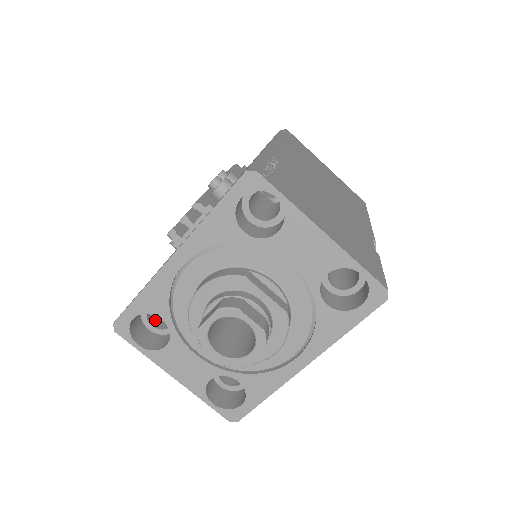
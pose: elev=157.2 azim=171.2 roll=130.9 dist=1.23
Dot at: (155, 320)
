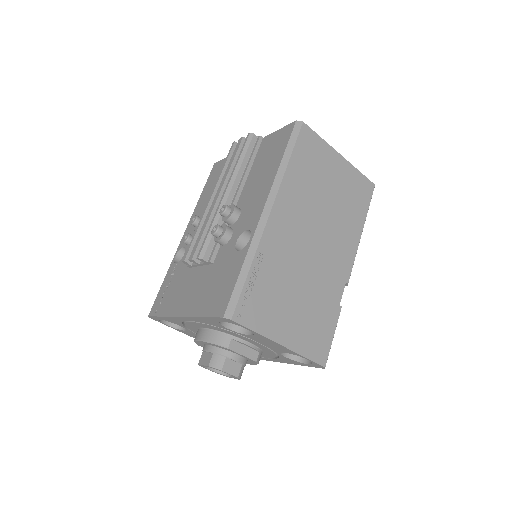
Dot at: occluded
